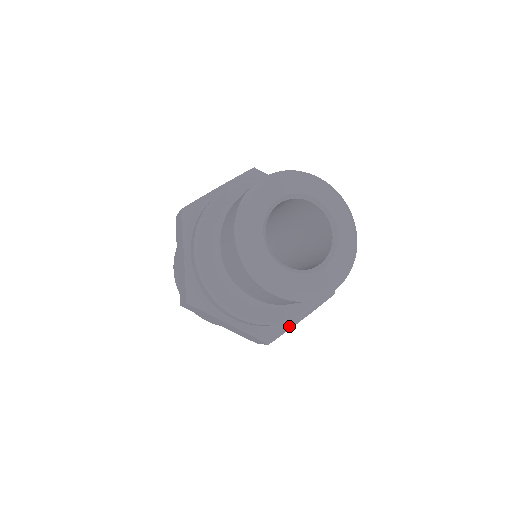
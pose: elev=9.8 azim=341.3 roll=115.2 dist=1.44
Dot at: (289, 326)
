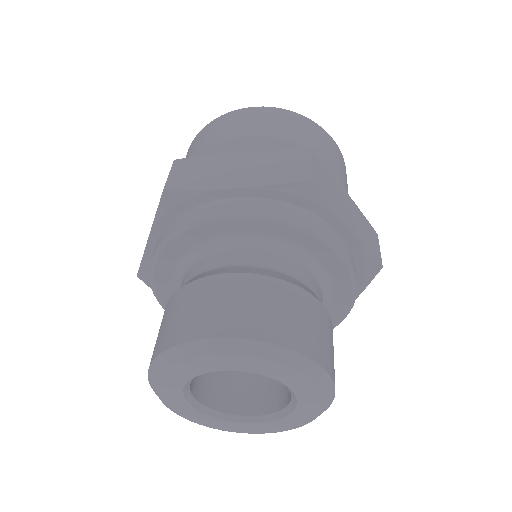
Dot at: occluded
